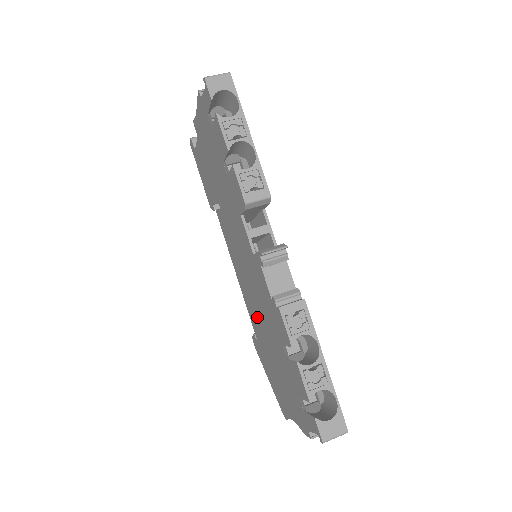
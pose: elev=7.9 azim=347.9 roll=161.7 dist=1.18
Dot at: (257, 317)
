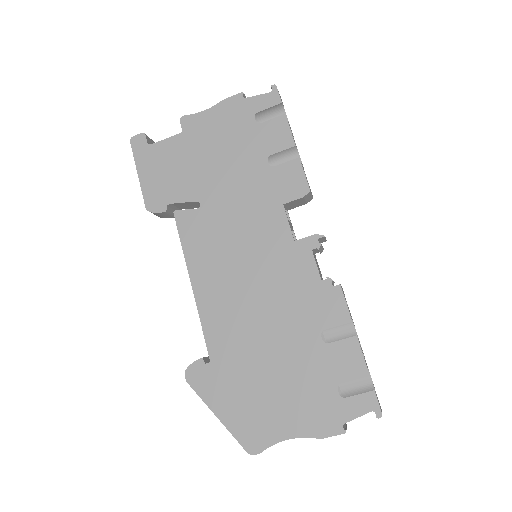
Dot at: (243, 323)
